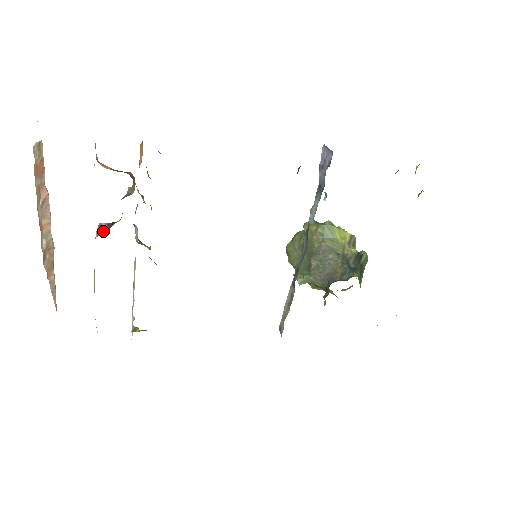
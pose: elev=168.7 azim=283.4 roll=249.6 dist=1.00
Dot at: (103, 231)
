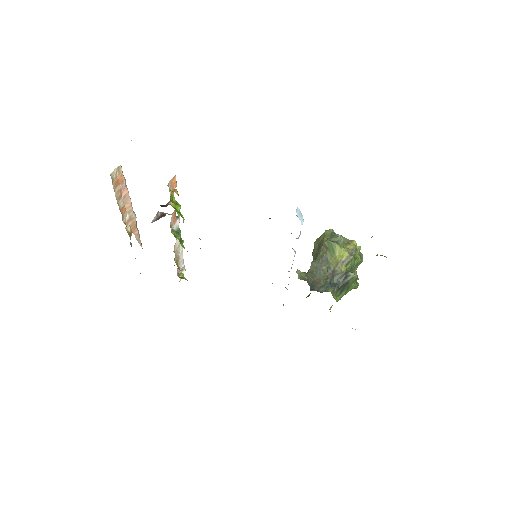
Dot at: (156, 219)
